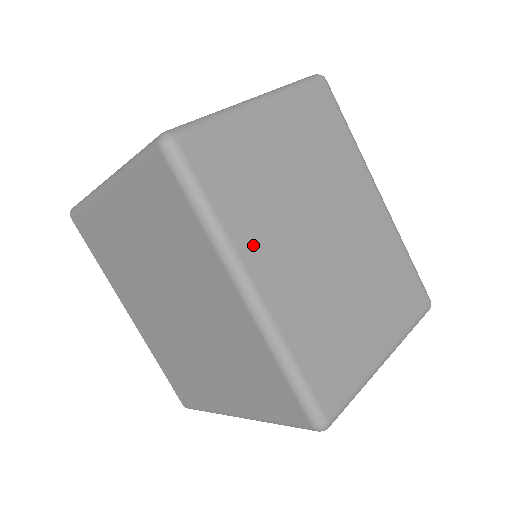
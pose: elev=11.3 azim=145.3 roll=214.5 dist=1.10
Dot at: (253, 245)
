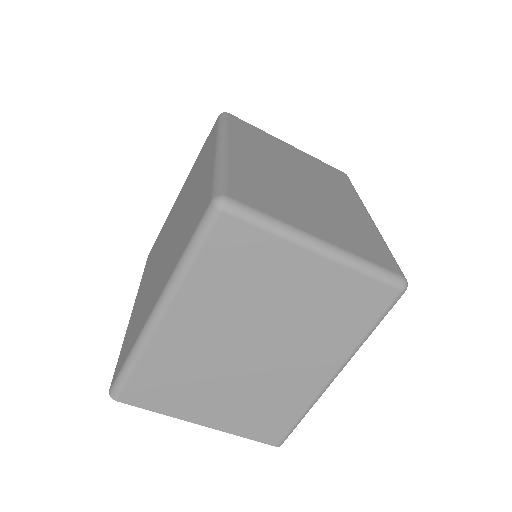
Dot at: (242, 143)
